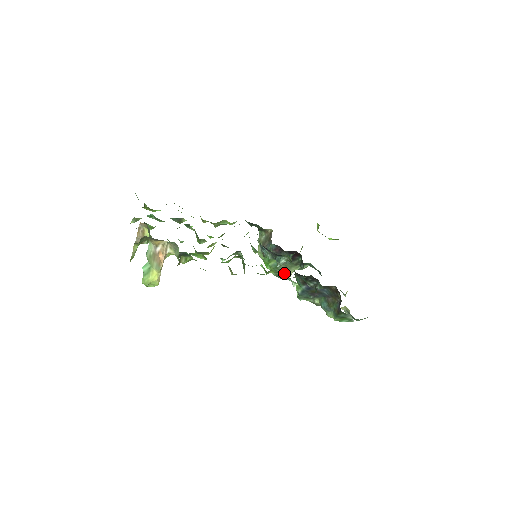
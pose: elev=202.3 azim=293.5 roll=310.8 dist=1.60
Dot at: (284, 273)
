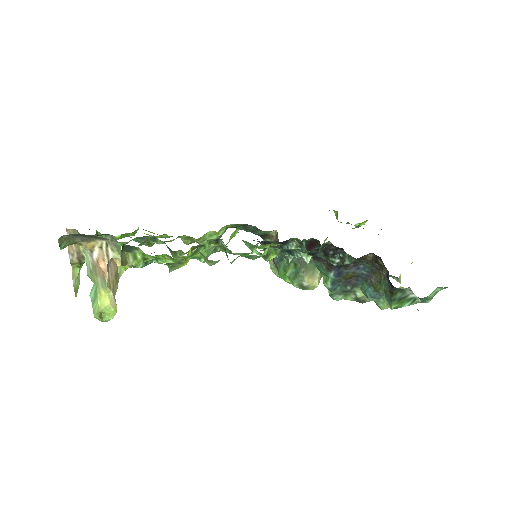
Dot at: (308, 279)
